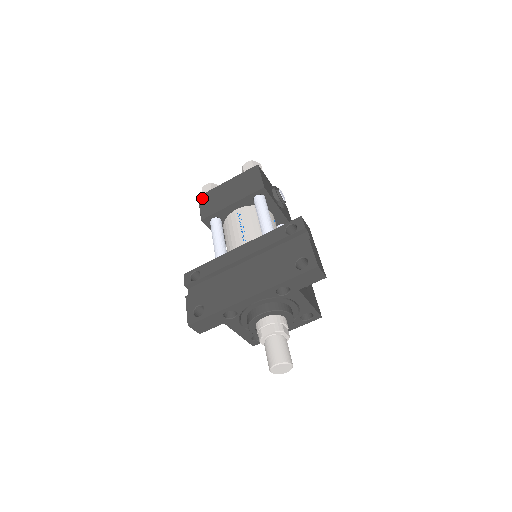
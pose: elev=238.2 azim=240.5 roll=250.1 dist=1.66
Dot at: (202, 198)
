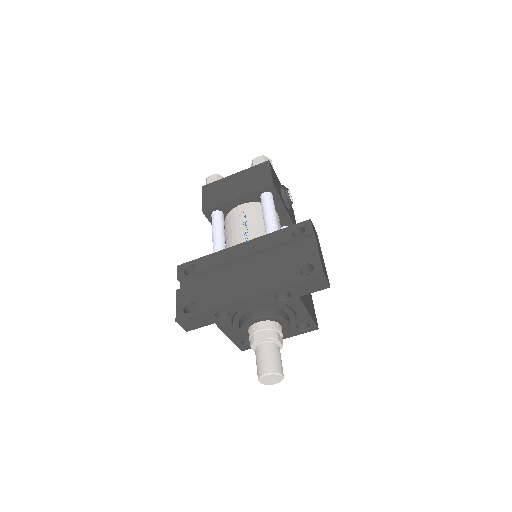
Dot at: (206, 188)
